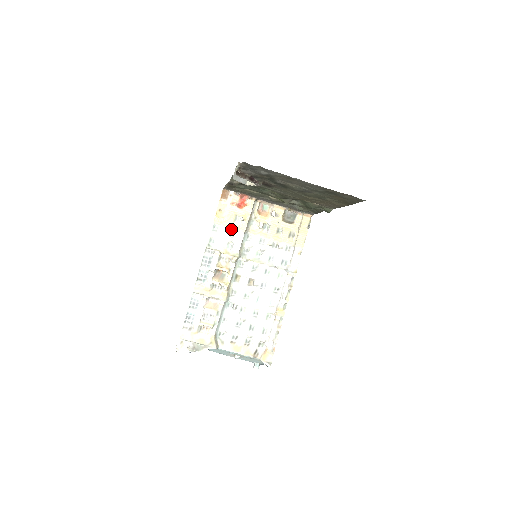
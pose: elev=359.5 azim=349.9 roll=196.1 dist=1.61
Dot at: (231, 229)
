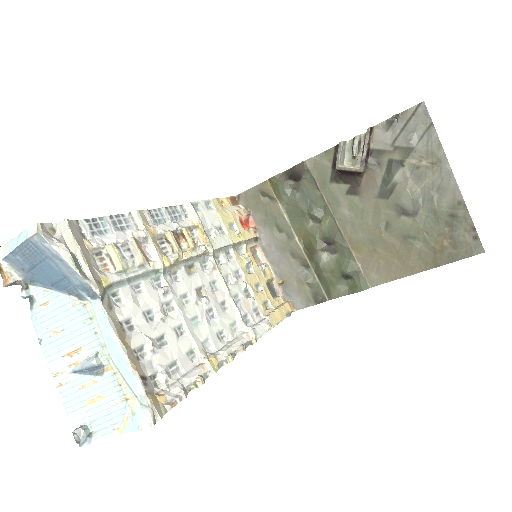
Dot at: (221, 225)
